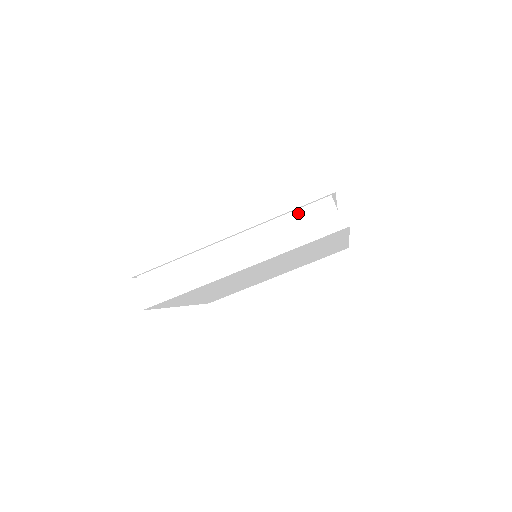
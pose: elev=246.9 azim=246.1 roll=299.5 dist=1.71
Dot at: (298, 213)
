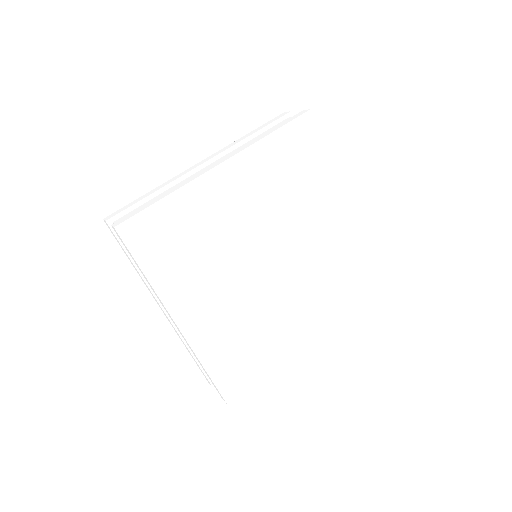
Dot at: occluded
